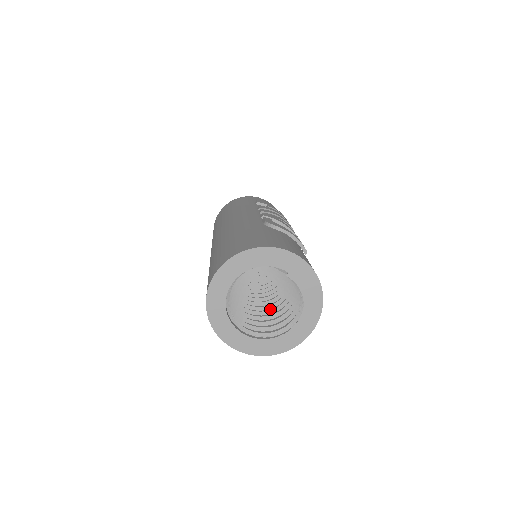
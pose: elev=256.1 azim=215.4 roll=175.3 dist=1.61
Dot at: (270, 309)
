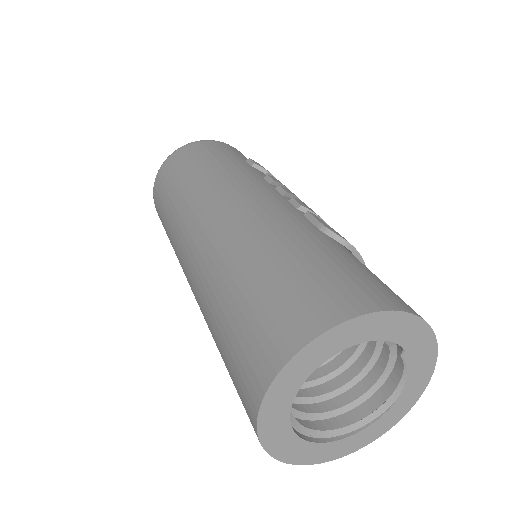
Dot at: occluded
